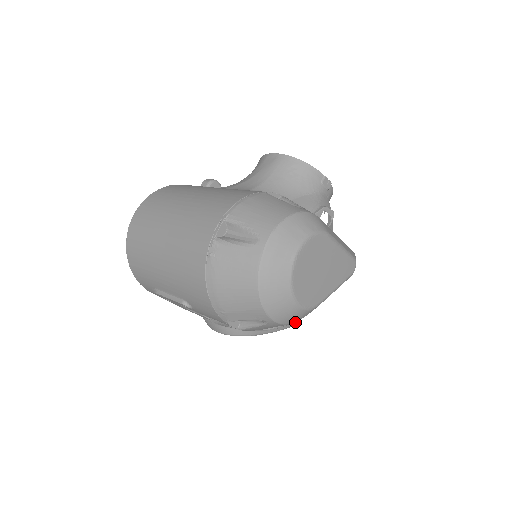
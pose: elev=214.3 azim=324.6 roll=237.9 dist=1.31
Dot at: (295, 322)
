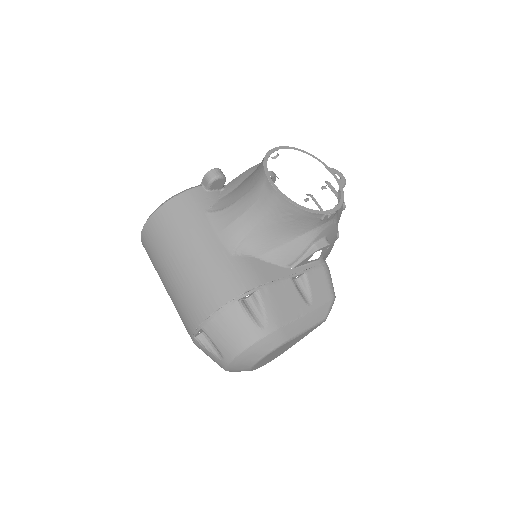
Dot at: occluded
